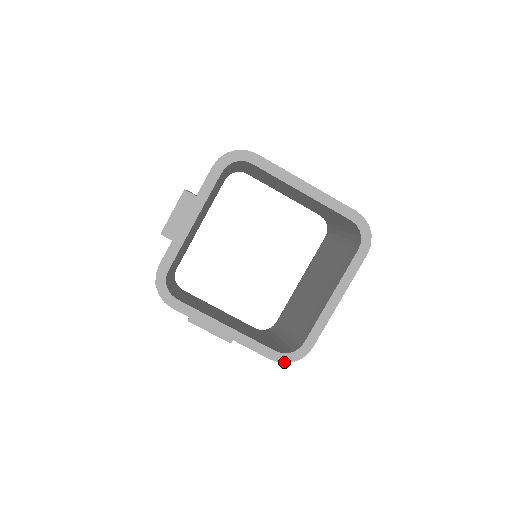
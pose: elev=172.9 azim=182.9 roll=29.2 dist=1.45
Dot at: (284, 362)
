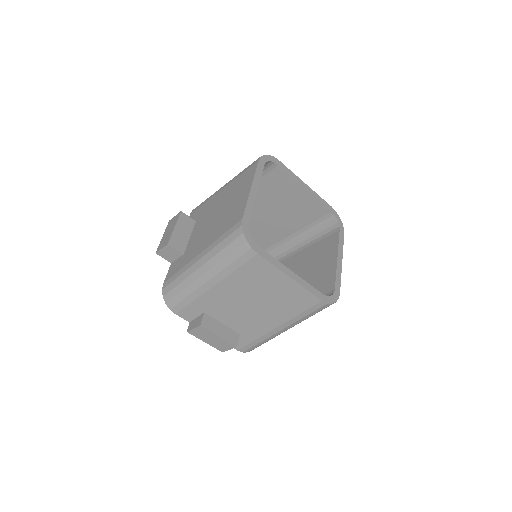
Dot at: (329, 303)
